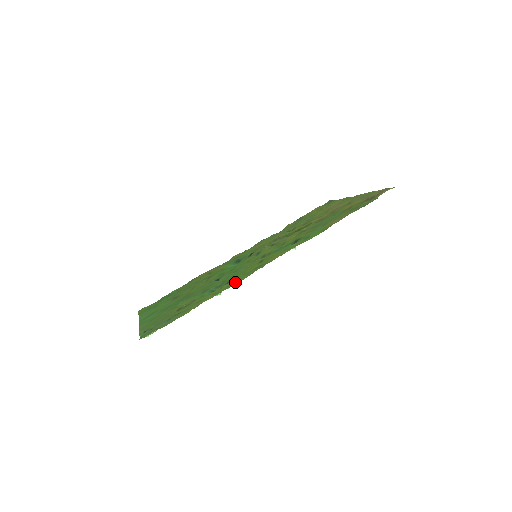
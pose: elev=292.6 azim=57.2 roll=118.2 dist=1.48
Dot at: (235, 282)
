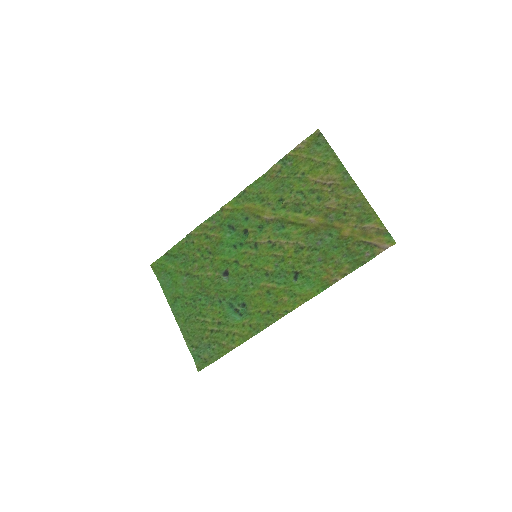
Dot at: (255, 329)
